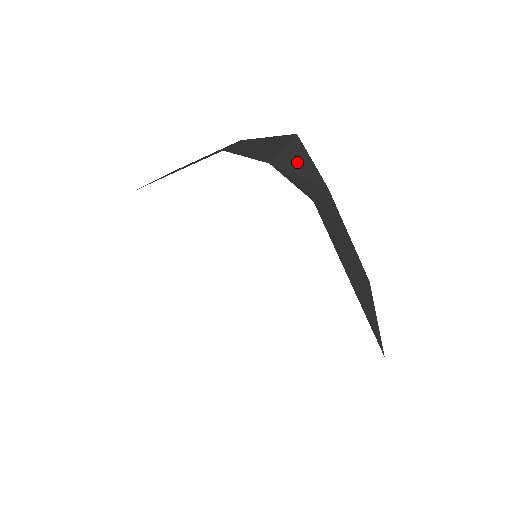
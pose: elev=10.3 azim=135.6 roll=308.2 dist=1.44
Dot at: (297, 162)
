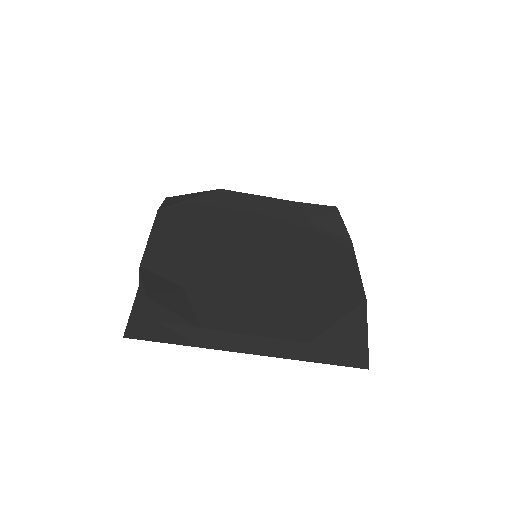
Dot at: (167, 316)
